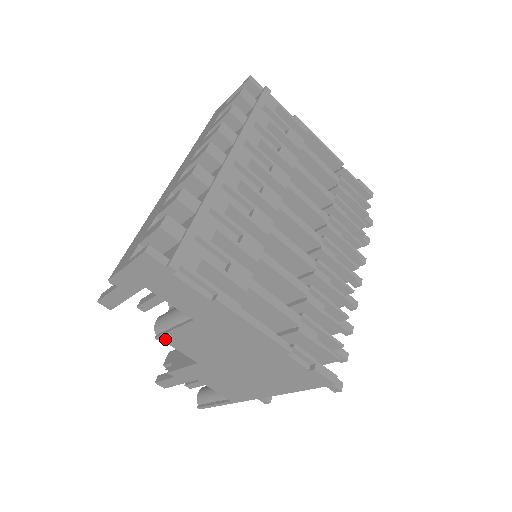
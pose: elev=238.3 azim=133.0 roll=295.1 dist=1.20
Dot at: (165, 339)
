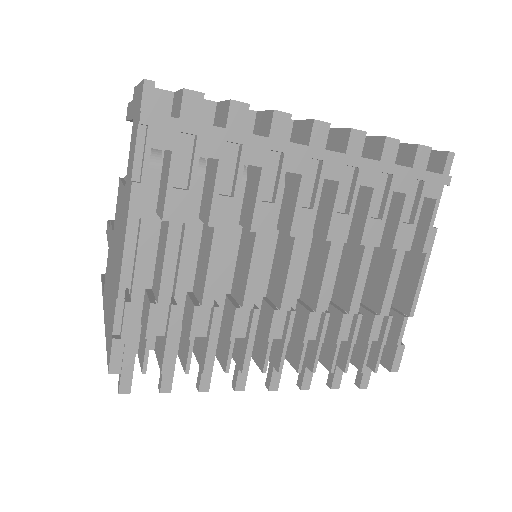
Dot at: (119, 186)
